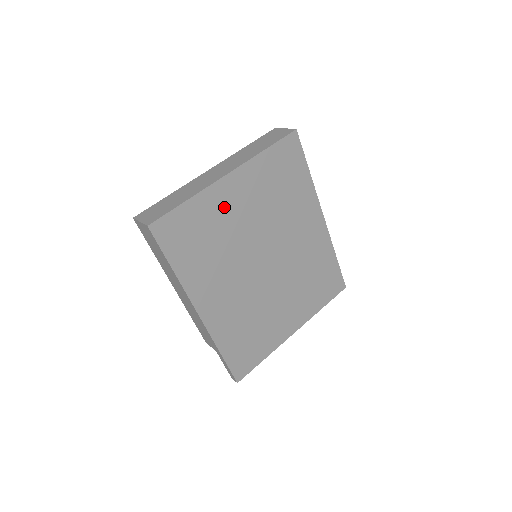
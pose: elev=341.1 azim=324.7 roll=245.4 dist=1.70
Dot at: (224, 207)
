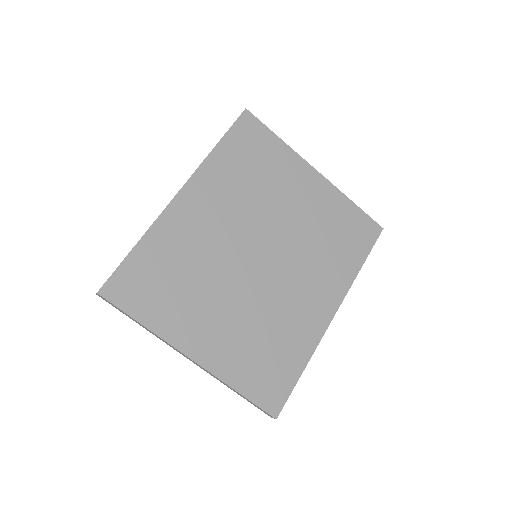
Dot at: (291, 179)
